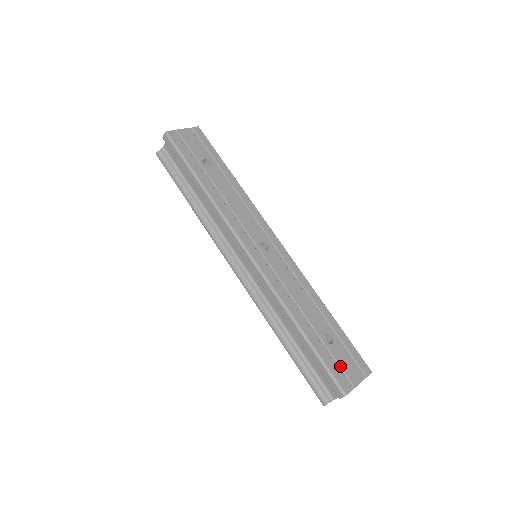
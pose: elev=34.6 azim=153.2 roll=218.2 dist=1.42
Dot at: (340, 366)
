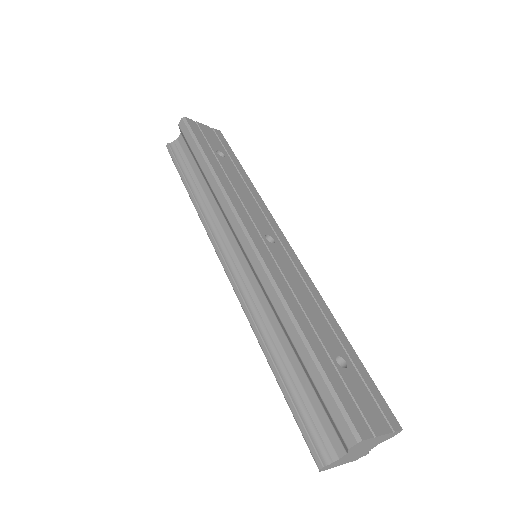
Dot at: (354, 399)
